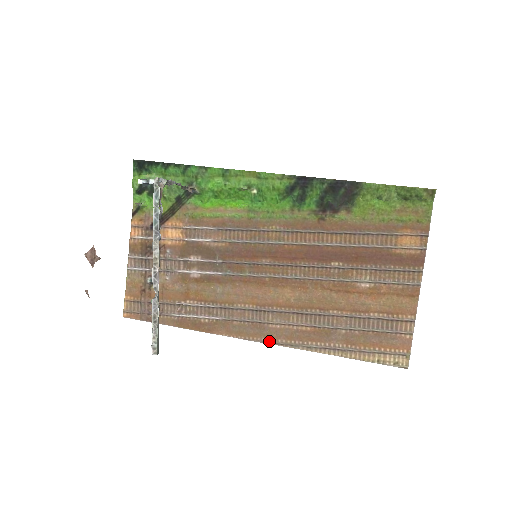
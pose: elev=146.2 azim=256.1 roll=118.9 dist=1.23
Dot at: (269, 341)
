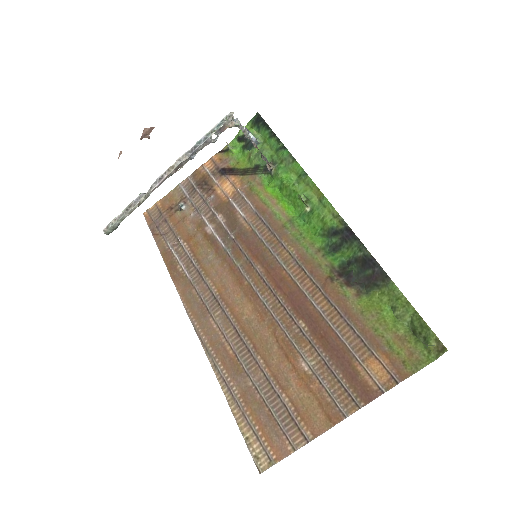
Dot at: (198, 329)
